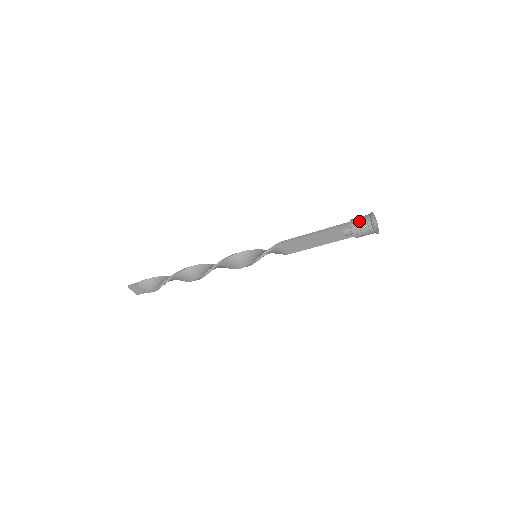
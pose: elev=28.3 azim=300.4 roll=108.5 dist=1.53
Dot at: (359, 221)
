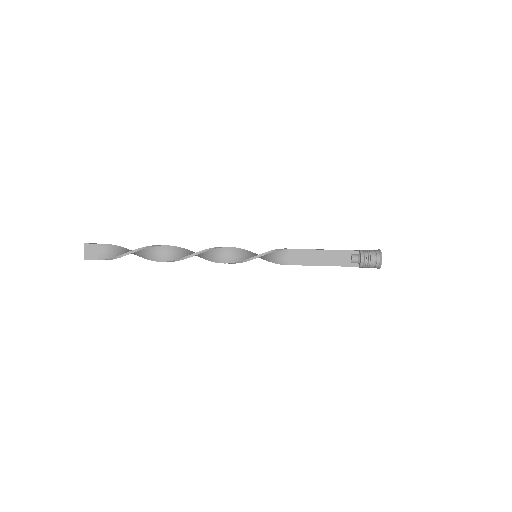
Dot at: (368, 250)
